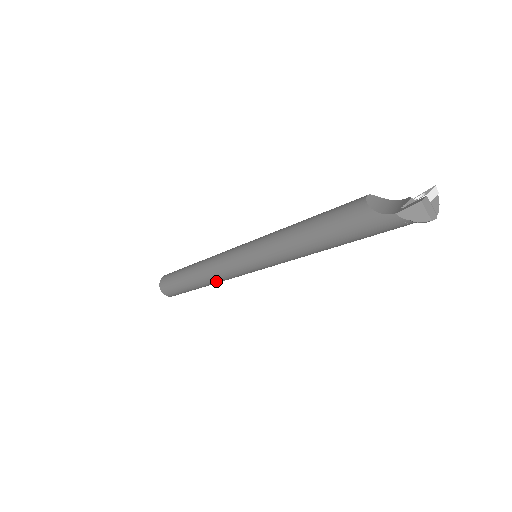
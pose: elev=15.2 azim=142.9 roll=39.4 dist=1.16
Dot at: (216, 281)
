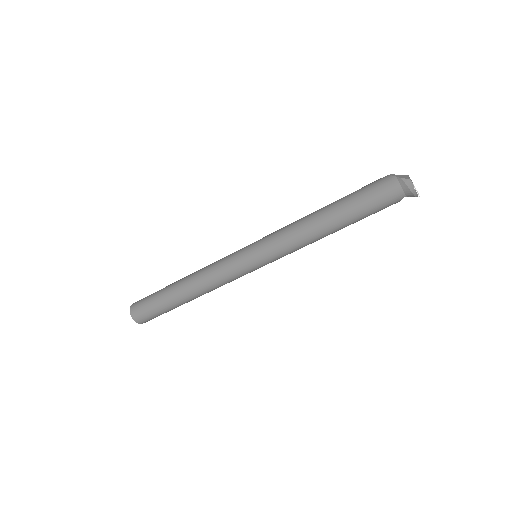
Dot at: (202, 275)
